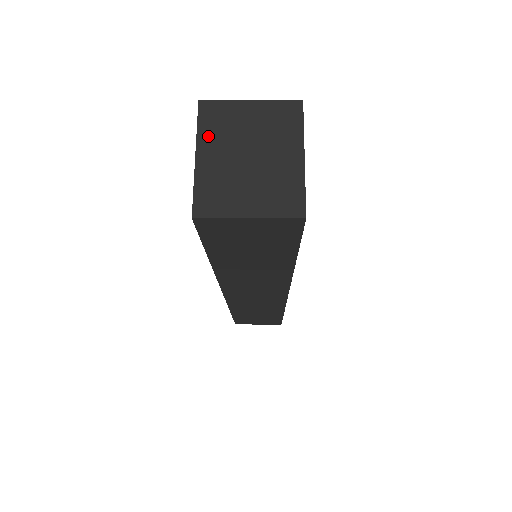
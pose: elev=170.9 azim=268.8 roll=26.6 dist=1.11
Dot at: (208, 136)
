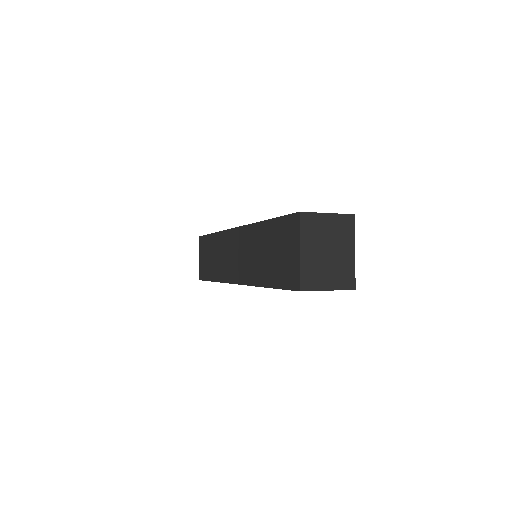
Dot at: (306, 238)
